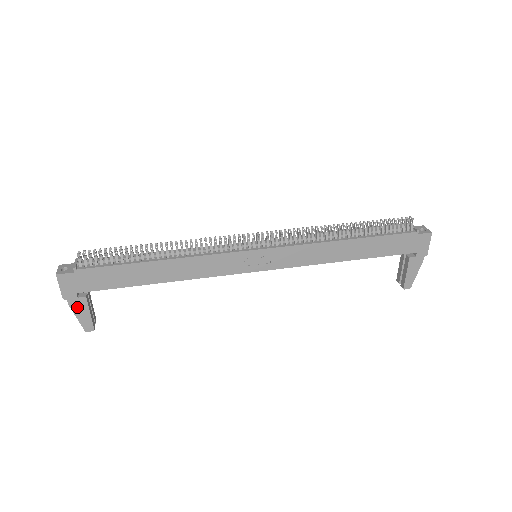
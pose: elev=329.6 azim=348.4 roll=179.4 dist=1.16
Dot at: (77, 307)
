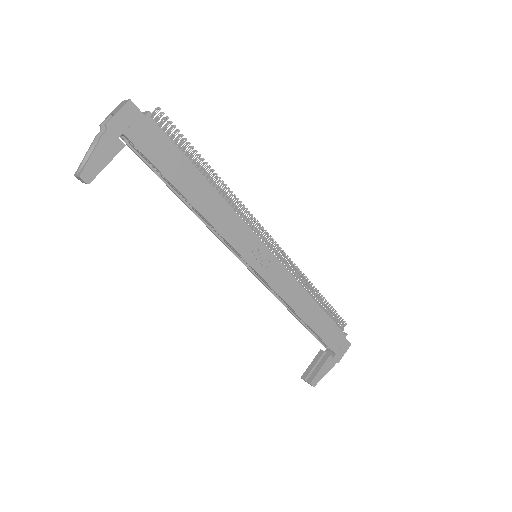
Dot at: (106, 145)
